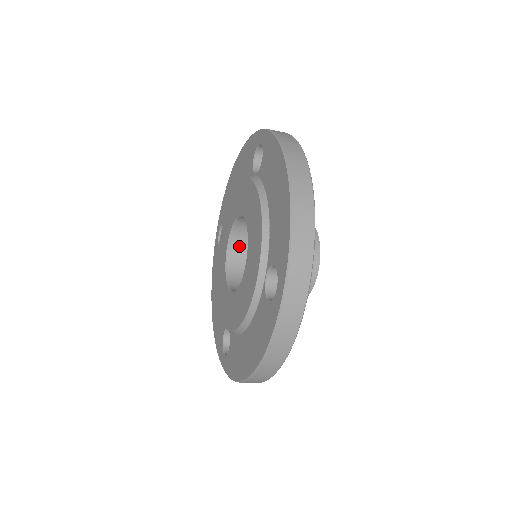
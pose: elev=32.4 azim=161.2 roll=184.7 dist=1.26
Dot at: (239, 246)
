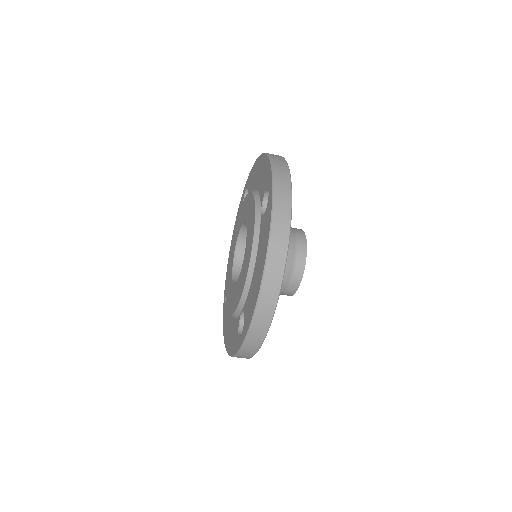
Dot at: occluded
